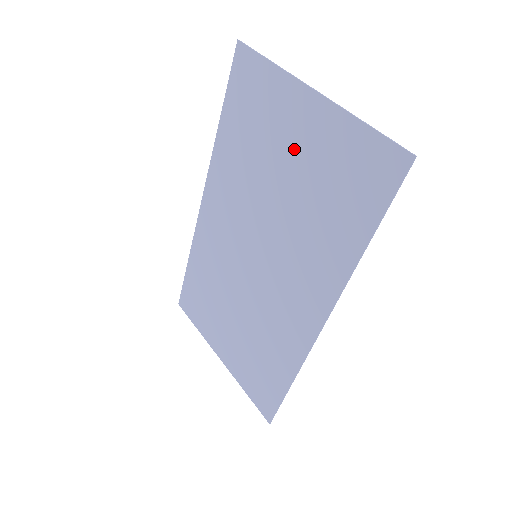
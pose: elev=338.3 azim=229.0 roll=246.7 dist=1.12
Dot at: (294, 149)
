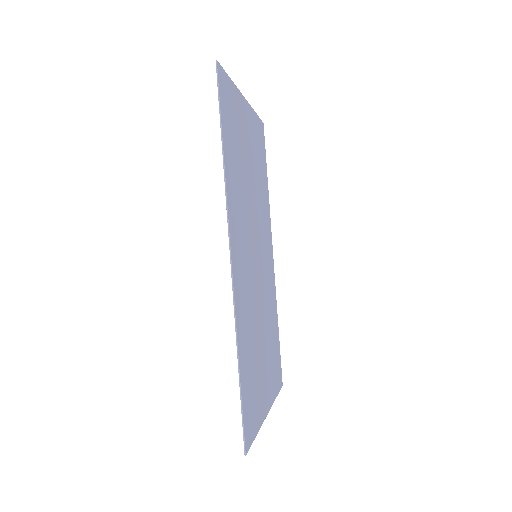
Dot at: (247, 144)
